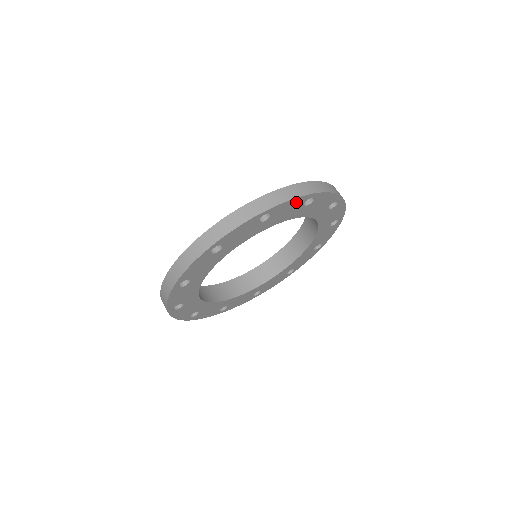
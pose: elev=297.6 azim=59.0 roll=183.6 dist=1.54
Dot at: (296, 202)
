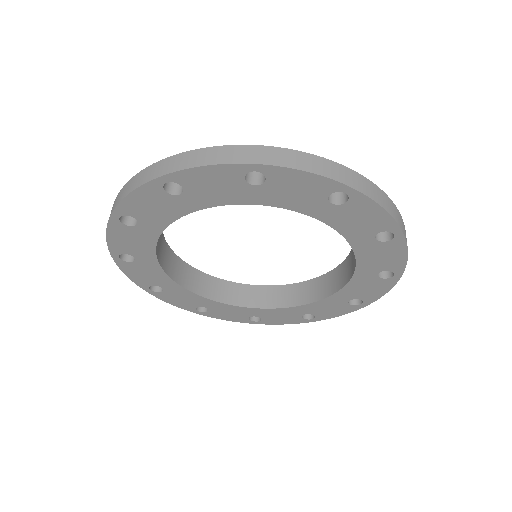
Dot at: (313, 183)
